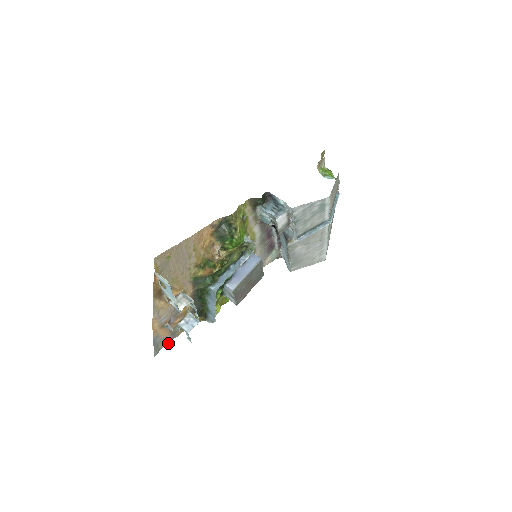
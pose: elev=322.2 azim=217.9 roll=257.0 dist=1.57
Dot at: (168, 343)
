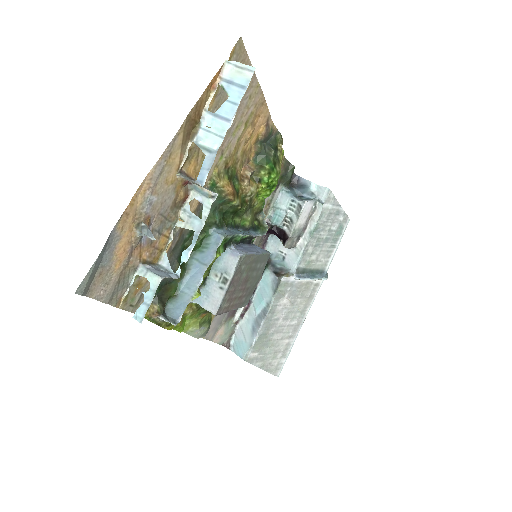
Dot at: (99, 300)
